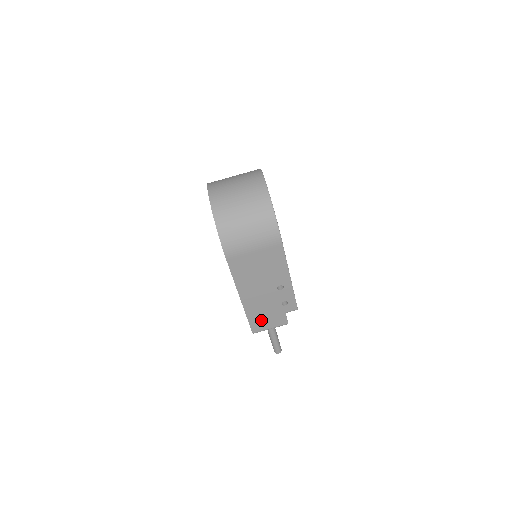
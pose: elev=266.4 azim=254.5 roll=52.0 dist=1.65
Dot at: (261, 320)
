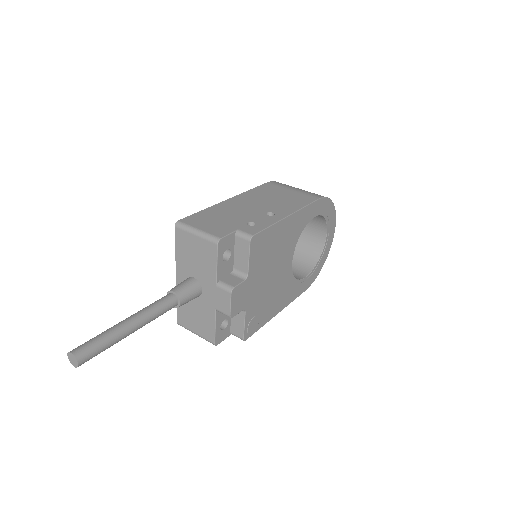
Dot at: (208, 219)
